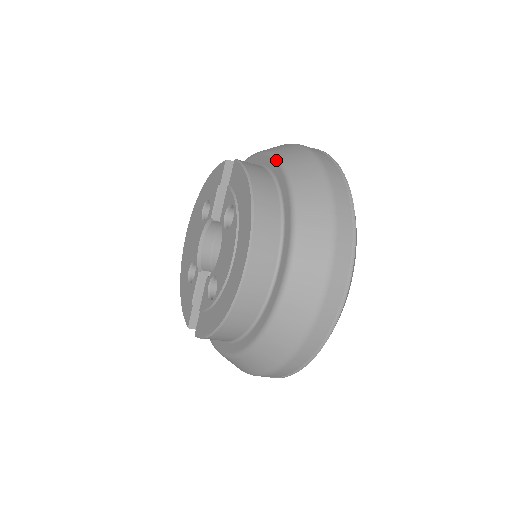
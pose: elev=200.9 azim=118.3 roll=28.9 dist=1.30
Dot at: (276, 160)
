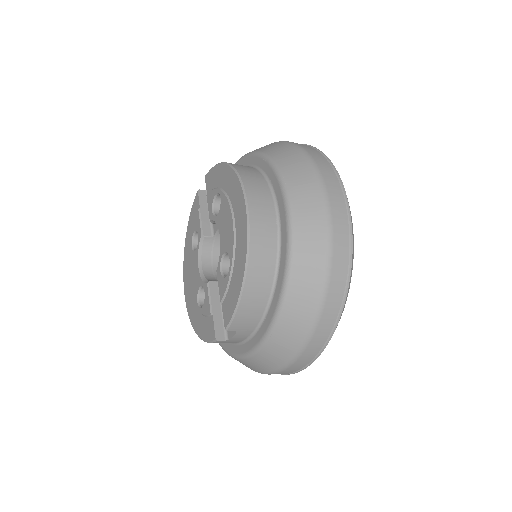
Dot at: (239, 160)
